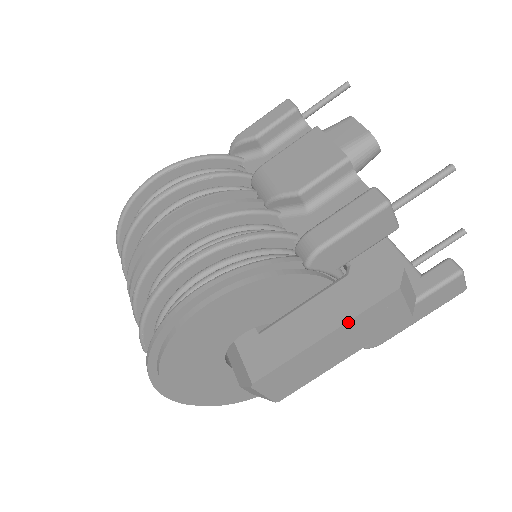
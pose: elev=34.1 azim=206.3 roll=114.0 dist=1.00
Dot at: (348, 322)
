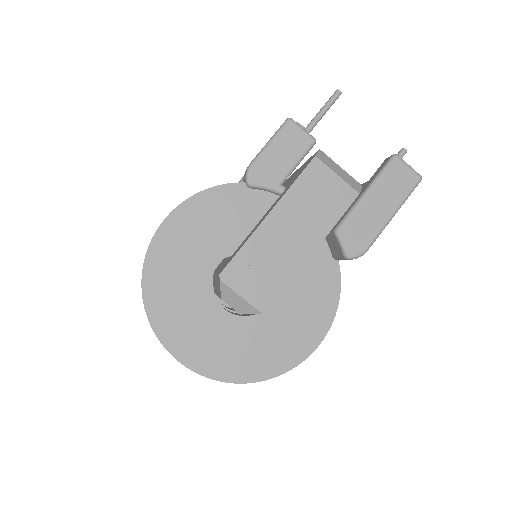
Dot at: (284, 196)
